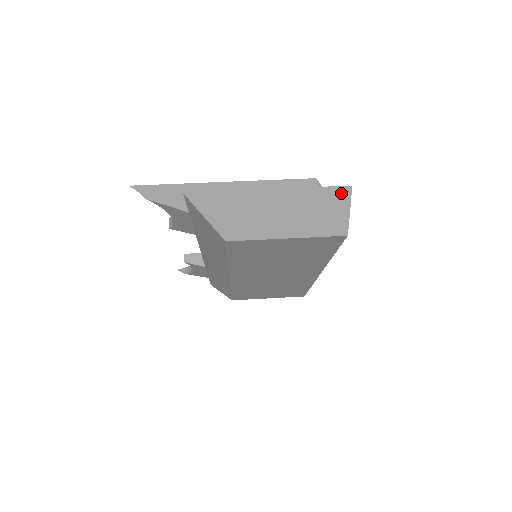
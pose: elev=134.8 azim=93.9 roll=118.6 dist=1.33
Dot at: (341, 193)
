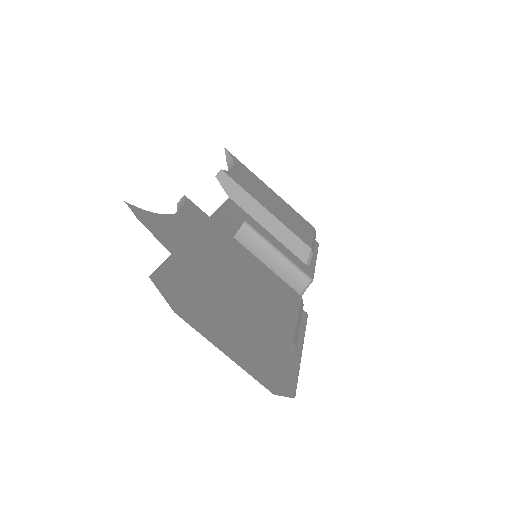
Dot at: (284, 390)
